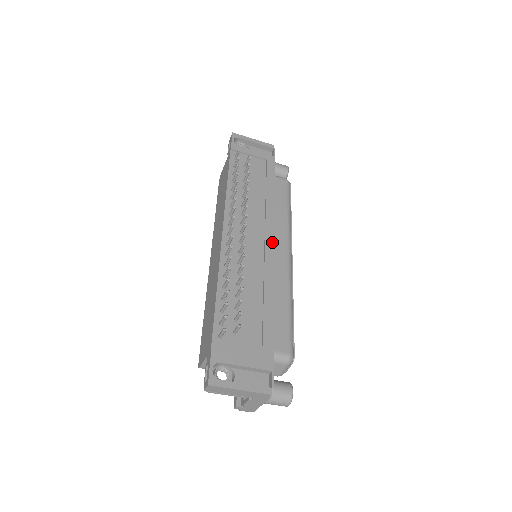
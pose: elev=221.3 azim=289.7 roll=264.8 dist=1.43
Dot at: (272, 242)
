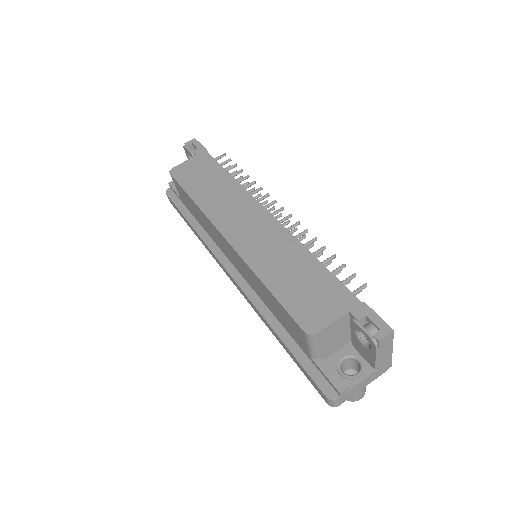
Dot at: occluded
